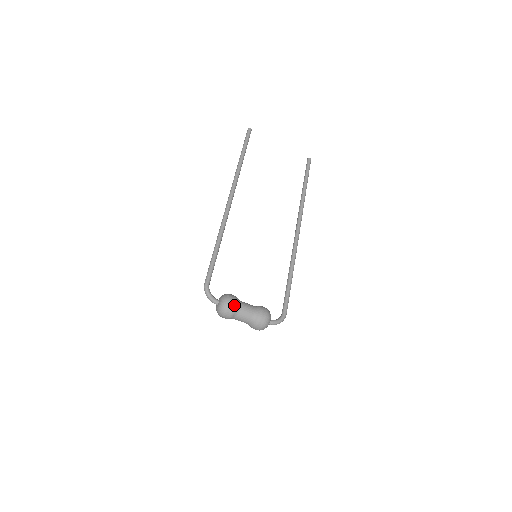
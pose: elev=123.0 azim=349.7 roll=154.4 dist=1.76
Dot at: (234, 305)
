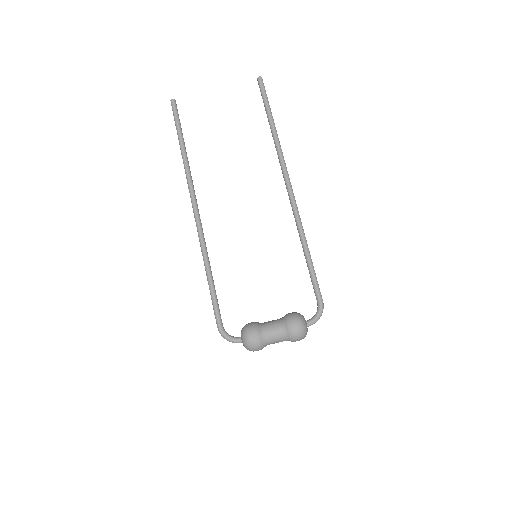
Dot at: (256, 338)
